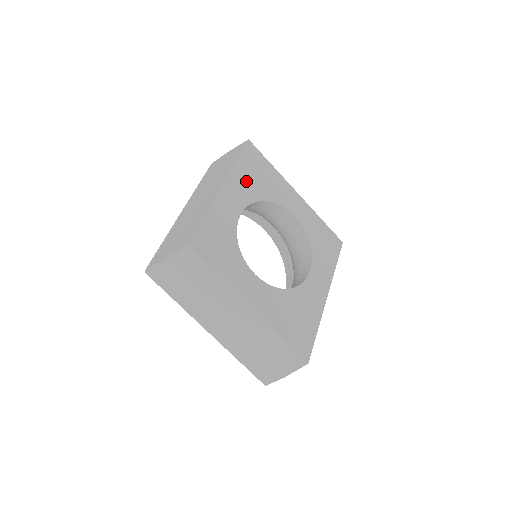
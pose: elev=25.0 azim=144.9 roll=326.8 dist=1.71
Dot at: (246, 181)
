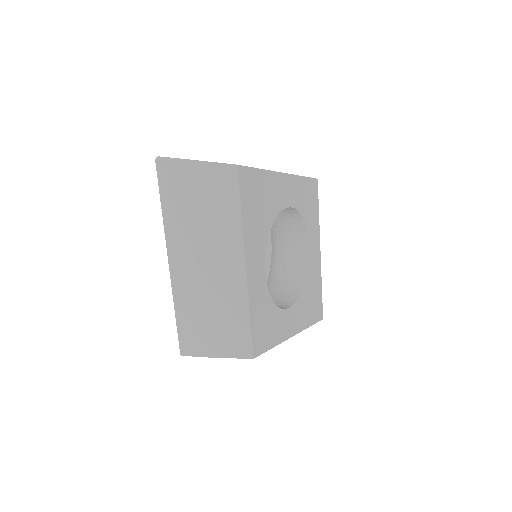
Dot at: (255, 228)
